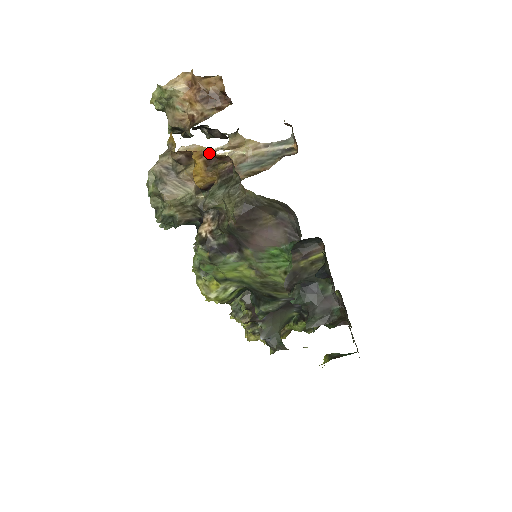
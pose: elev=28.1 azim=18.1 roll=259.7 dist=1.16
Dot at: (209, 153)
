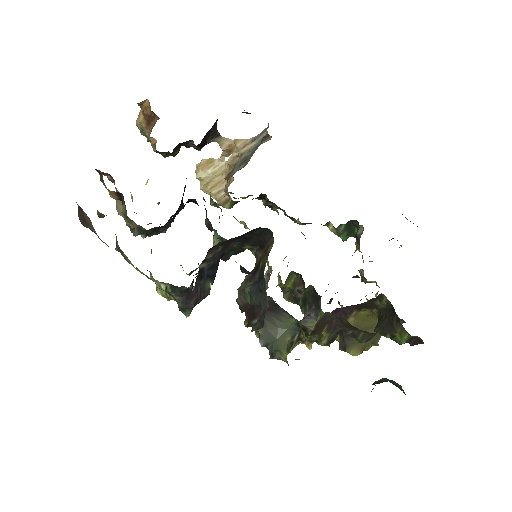
Dot at: occluded
